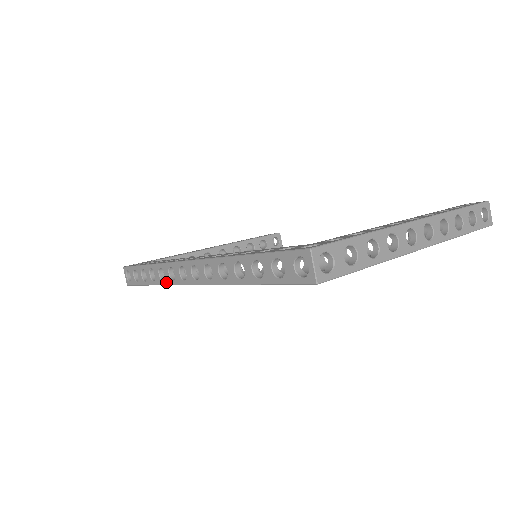
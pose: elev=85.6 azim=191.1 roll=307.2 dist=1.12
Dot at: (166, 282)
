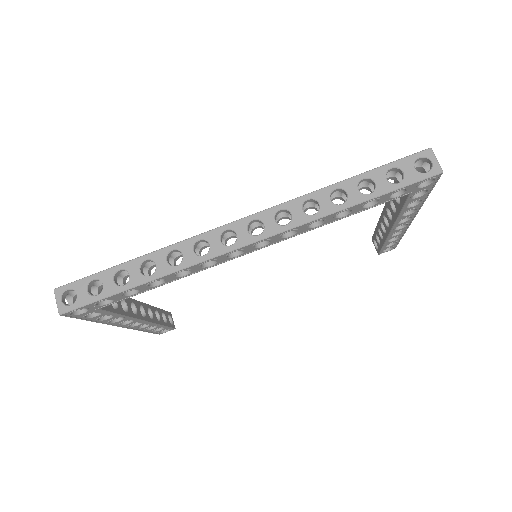
Dot at: (185, 264)
